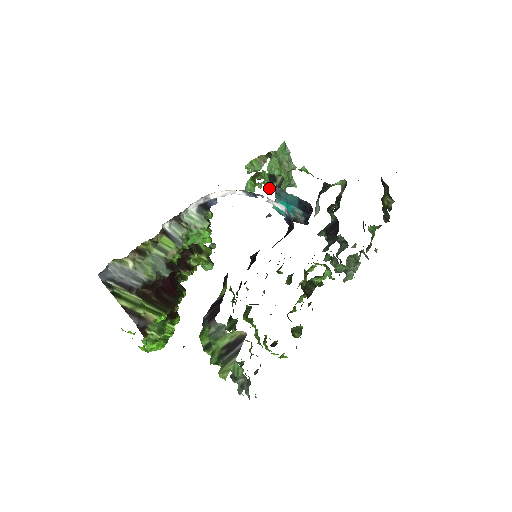
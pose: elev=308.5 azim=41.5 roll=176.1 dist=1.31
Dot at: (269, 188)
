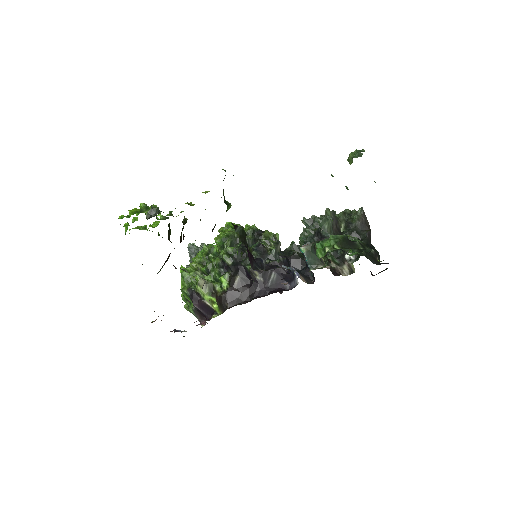
Dot at: occluded
